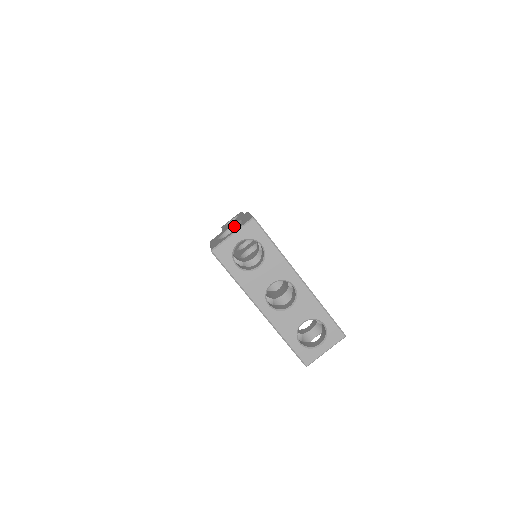
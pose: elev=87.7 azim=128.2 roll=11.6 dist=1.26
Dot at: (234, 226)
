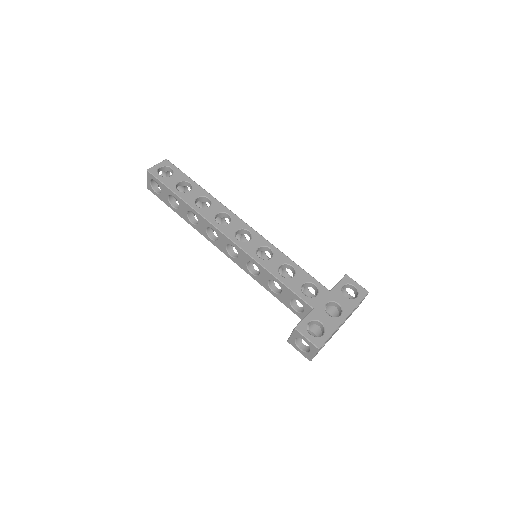
Dot at: occluded
